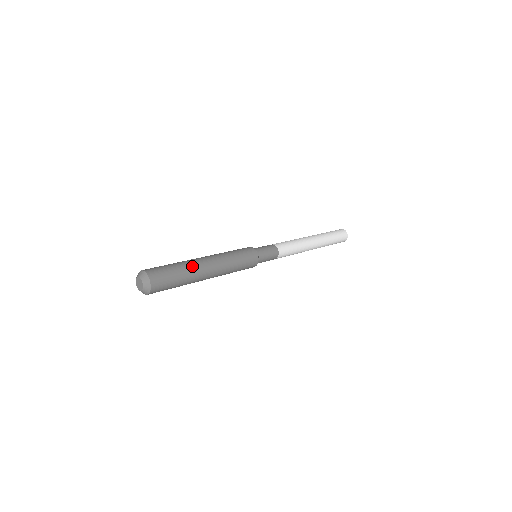
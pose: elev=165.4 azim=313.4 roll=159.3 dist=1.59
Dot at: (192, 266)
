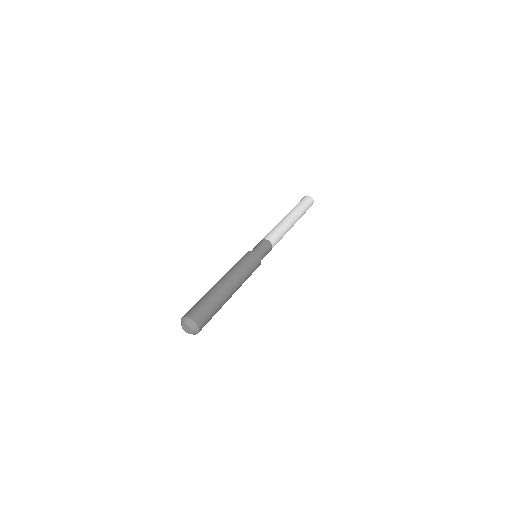
Dot at: (223, 299)
